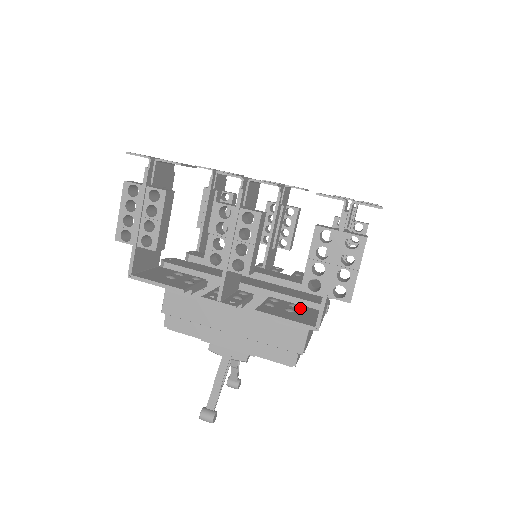
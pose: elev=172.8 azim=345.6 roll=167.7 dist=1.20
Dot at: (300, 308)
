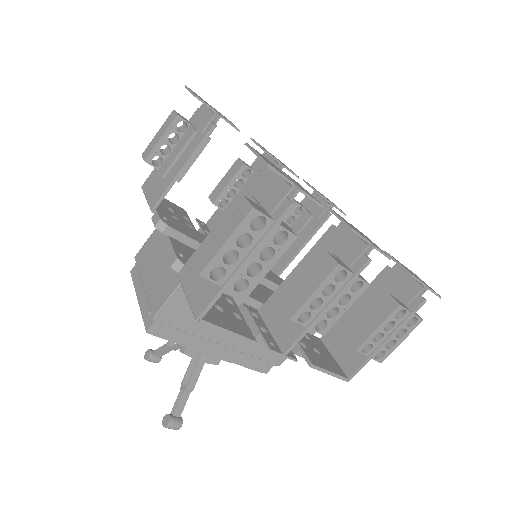
Dot at: (313, 340)
